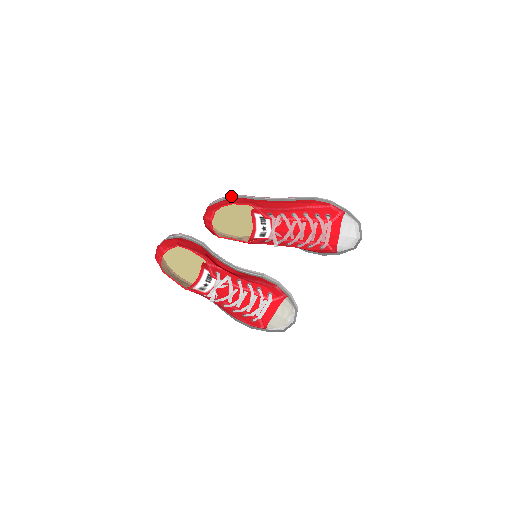
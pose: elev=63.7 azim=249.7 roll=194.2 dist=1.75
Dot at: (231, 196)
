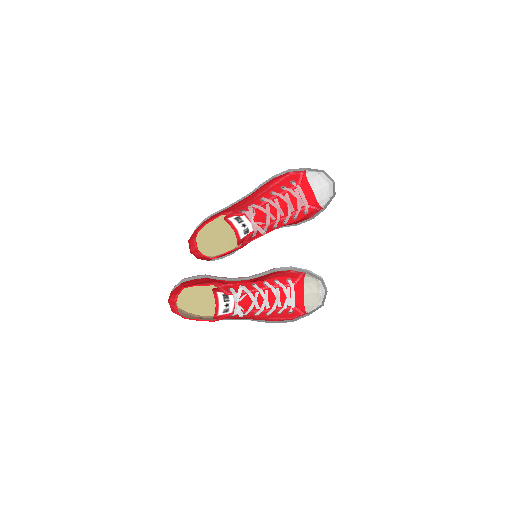
Dot at: (203, 220)
